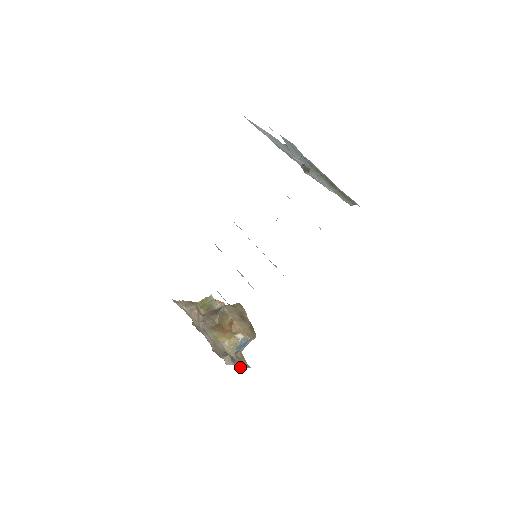
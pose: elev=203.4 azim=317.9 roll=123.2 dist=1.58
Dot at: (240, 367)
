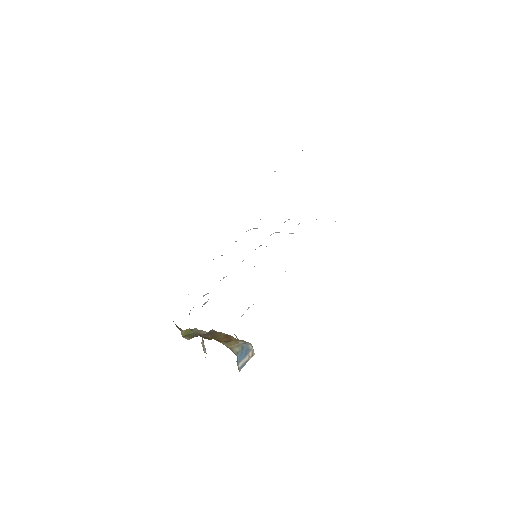
Dot at: occluded
